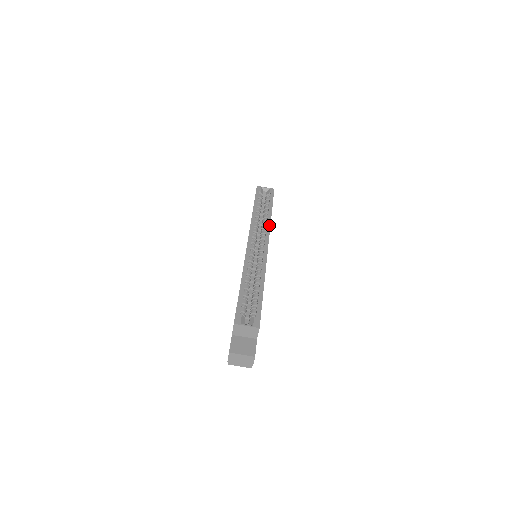
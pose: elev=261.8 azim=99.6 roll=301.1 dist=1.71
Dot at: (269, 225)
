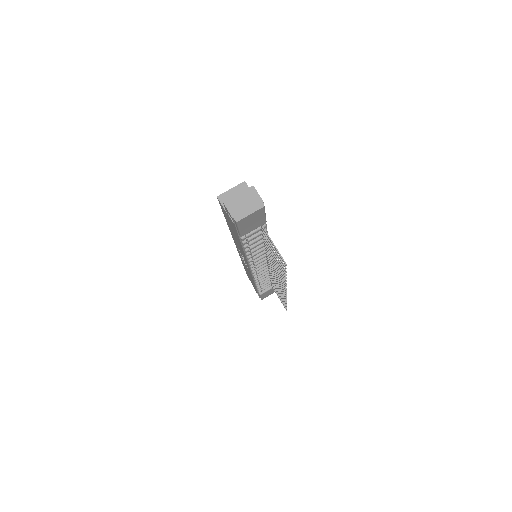
Dot at: occluded
